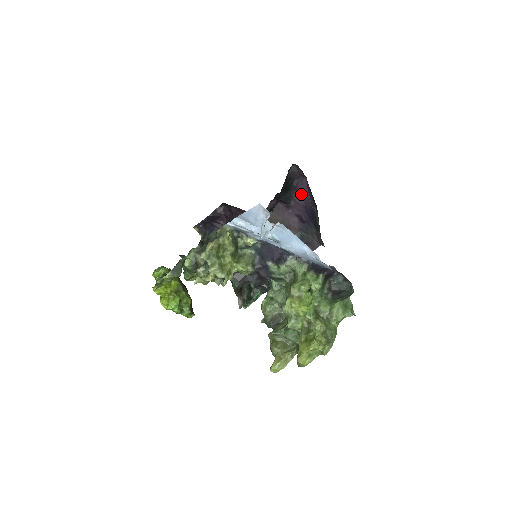
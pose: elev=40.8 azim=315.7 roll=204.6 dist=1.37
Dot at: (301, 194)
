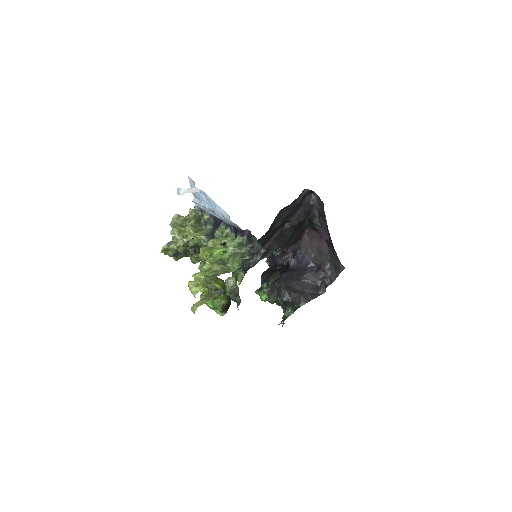
Dot at: (324, 219)
